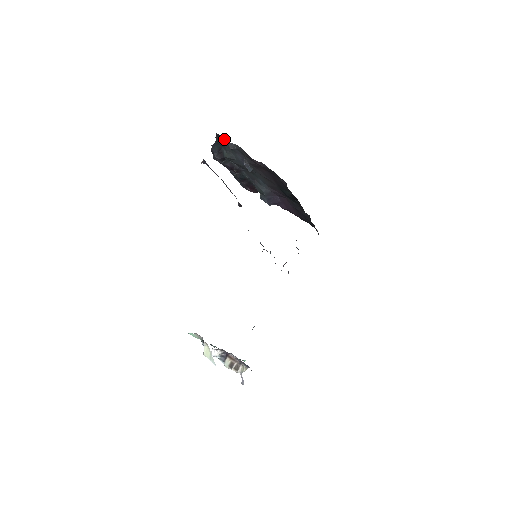
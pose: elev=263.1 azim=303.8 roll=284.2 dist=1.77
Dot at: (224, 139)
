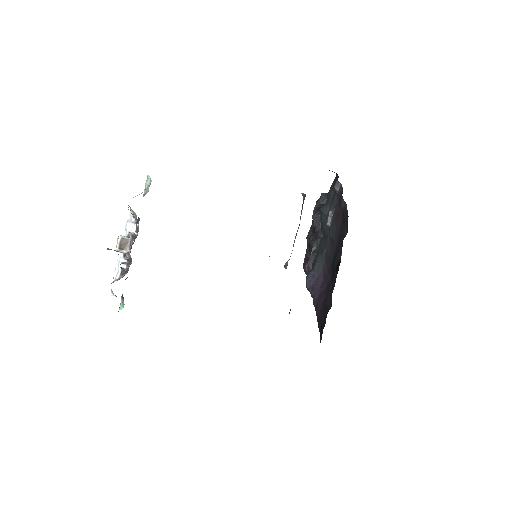
Dot at: occluded
